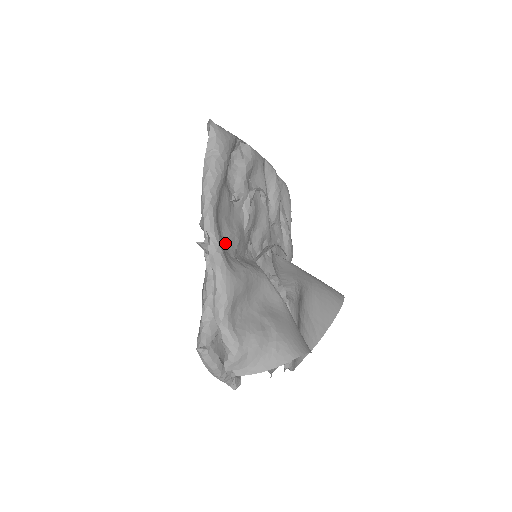
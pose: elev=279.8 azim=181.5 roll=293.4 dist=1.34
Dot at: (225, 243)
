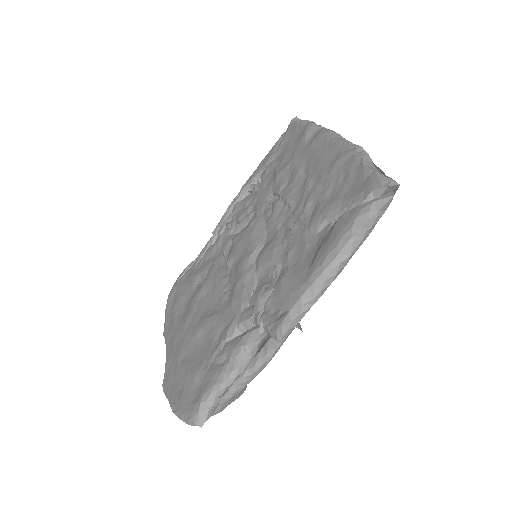
Dot at: occluded
